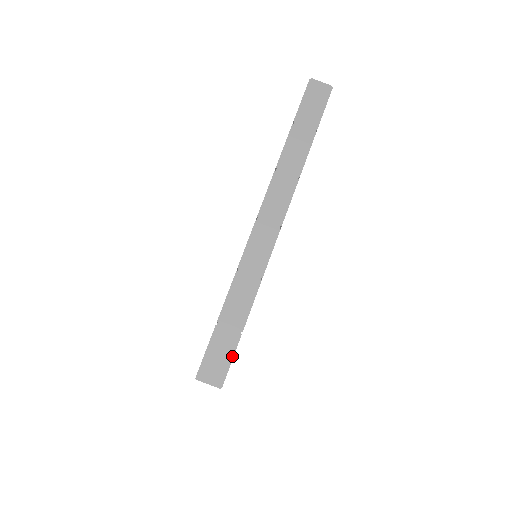
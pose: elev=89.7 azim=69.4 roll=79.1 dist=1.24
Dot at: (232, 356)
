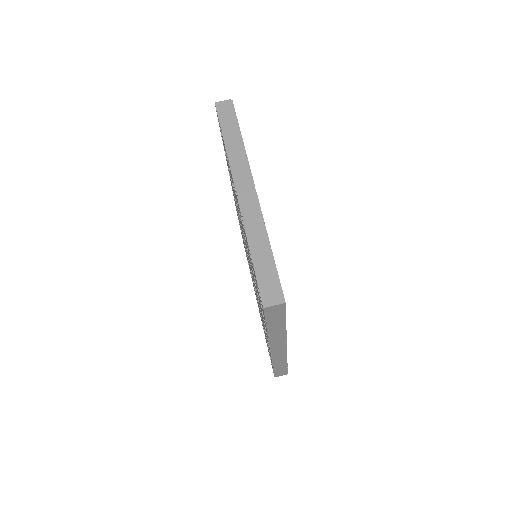
Dot at: (278, 279)
